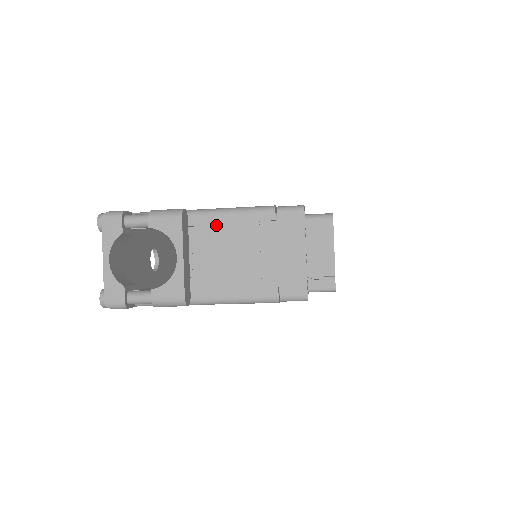
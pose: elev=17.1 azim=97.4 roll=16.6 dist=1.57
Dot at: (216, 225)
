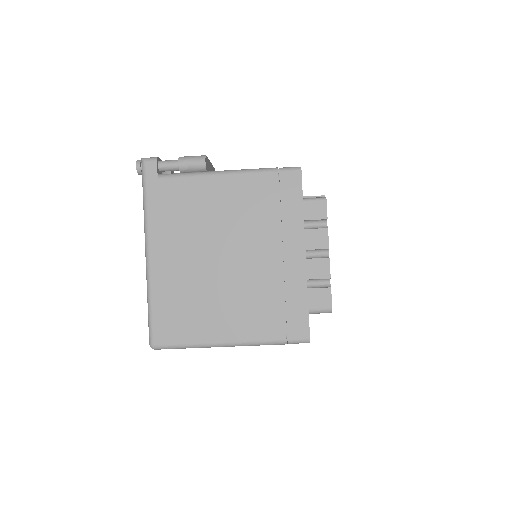
Dot at: occluded
